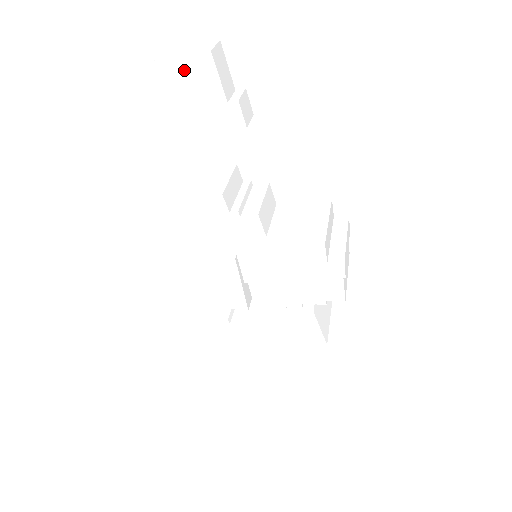
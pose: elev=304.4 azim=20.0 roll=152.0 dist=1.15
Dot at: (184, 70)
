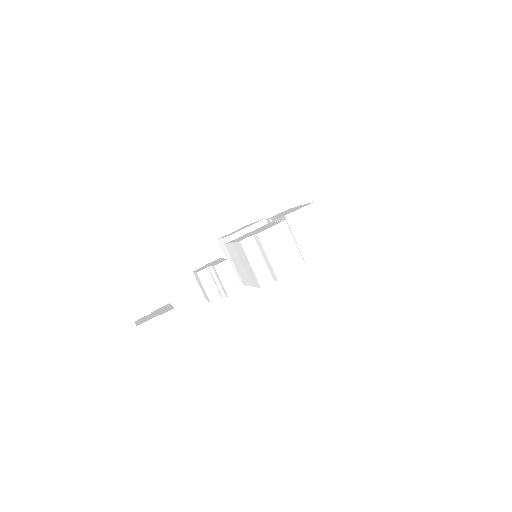
Dot at: occluded
